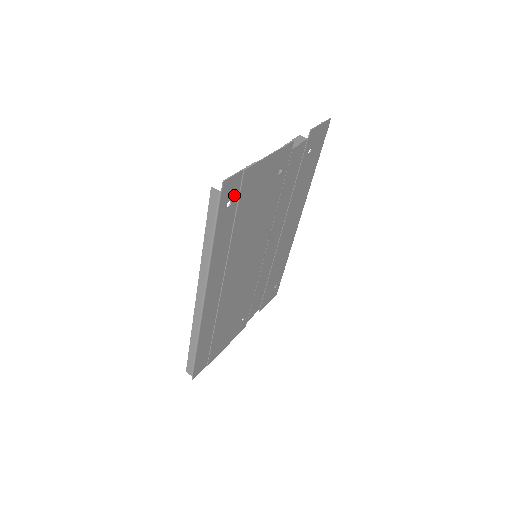
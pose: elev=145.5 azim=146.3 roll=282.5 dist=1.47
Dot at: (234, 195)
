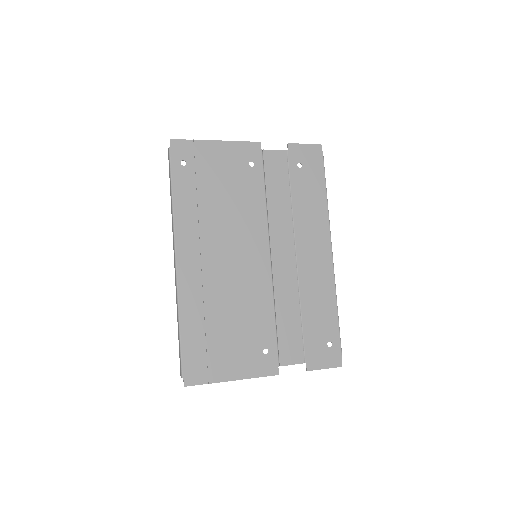
Dot at: (188, 158)
